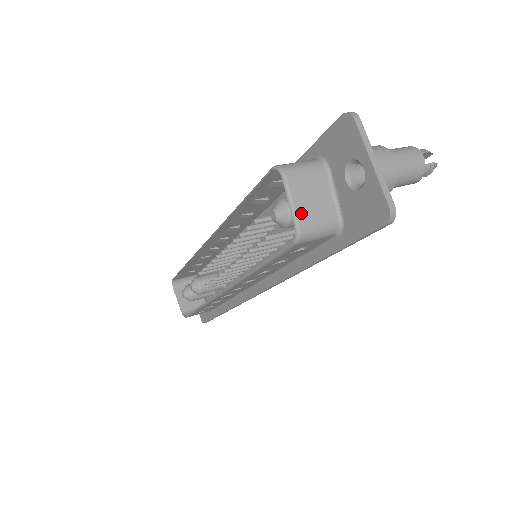
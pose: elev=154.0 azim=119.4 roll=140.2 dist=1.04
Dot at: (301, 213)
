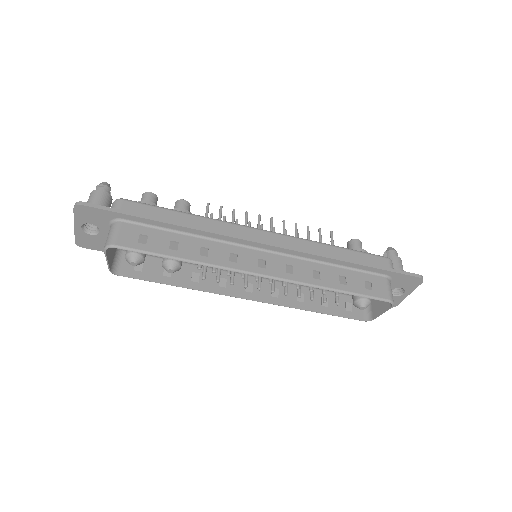
Dot at: (378, 313)
